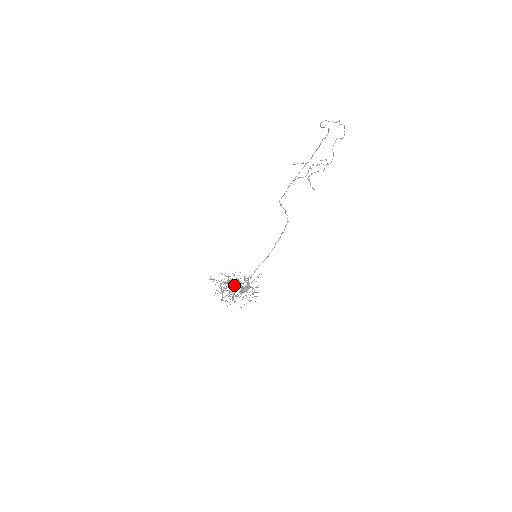
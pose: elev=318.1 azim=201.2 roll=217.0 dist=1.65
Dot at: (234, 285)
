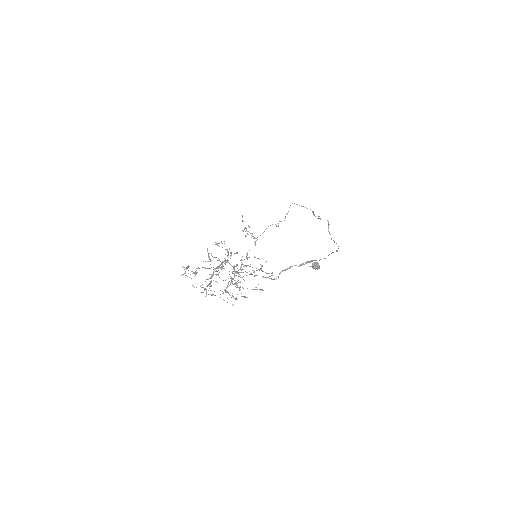
Dot at: occluded
